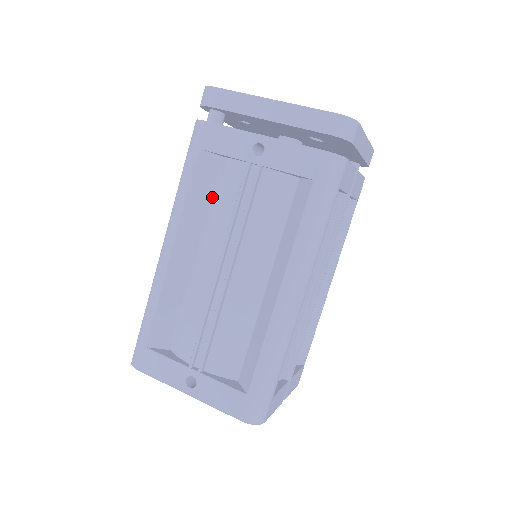
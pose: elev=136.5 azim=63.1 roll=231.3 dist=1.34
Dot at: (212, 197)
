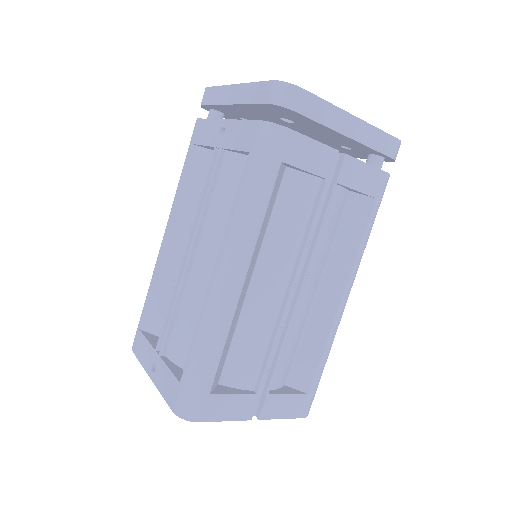
Dot at: occluded
